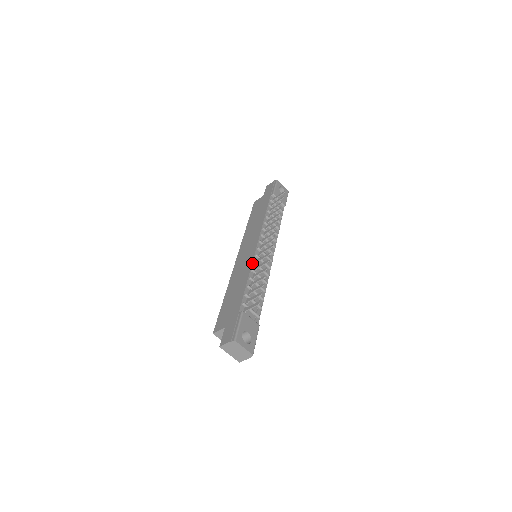
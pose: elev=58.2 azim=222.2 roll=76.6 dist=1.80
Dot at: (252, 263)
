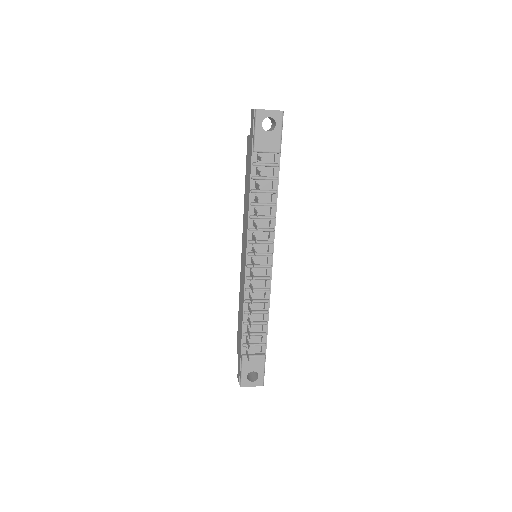
Dot at: (244, 291)
